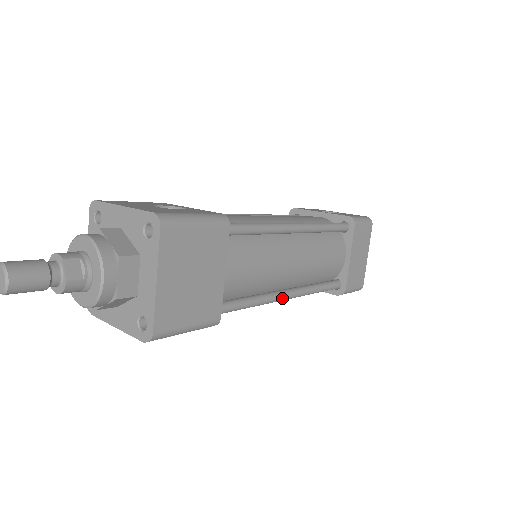
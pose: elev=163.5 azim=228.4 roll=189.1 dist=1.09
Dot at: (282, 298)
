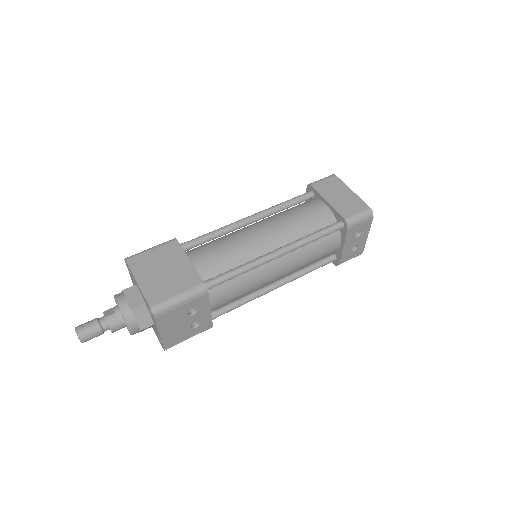
Dot at: (271, 255)
